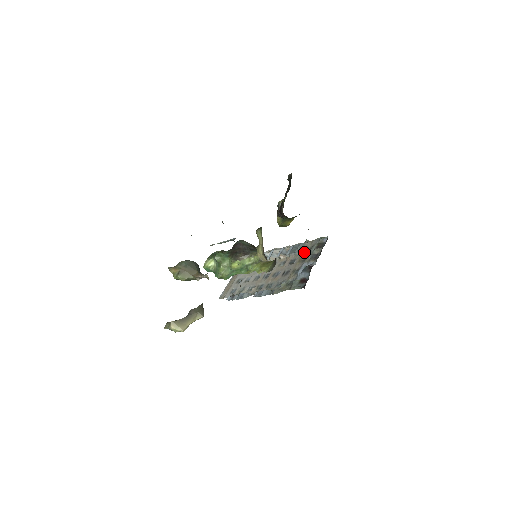
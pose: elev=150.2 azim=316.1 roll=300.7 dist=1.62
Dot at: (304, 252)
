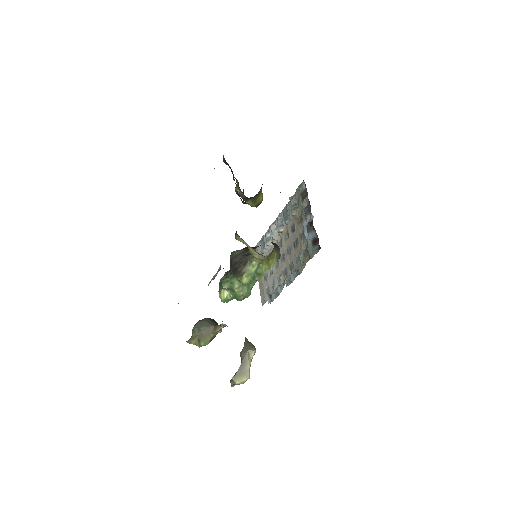
Dot at: (295, 212)
